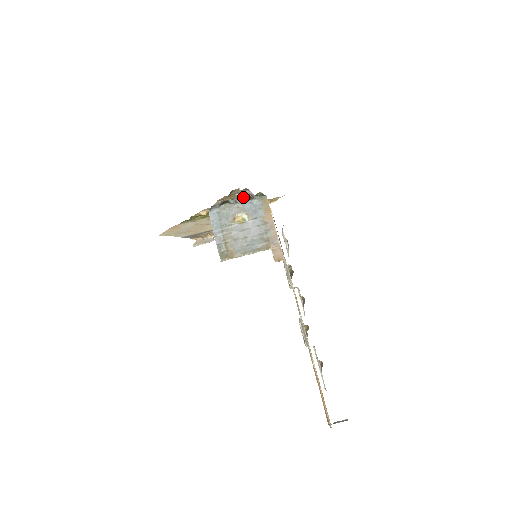
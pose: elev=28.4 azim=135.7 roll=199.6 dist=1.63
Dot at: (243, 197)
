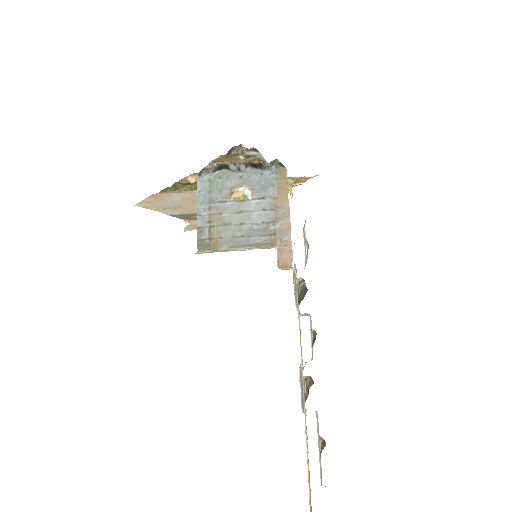
Dot at: (251, 163)
